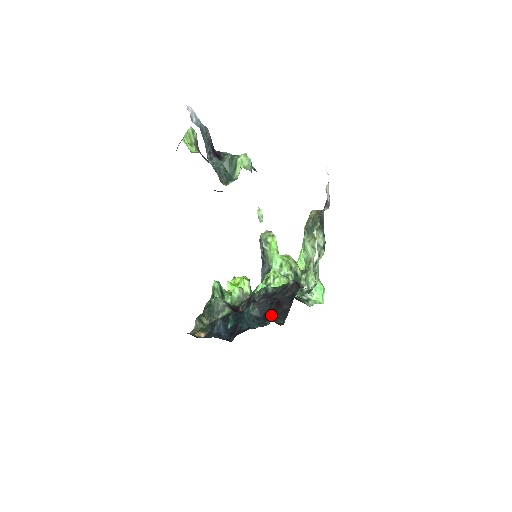
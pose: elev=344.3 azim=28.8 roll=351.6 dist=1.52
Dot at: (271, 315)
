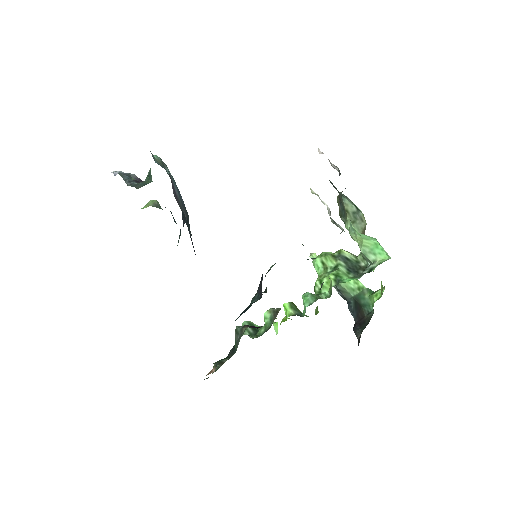
Dot at: (262, 280)
